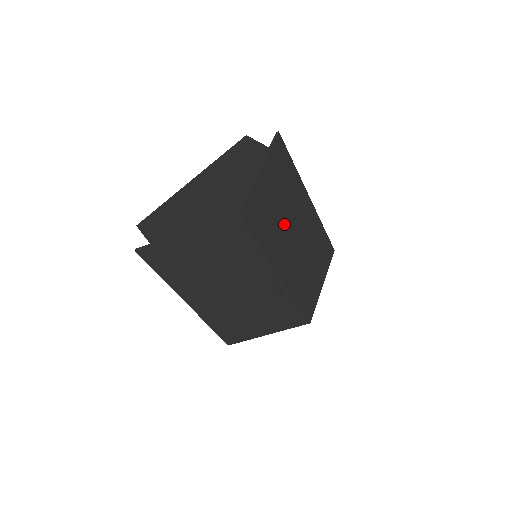
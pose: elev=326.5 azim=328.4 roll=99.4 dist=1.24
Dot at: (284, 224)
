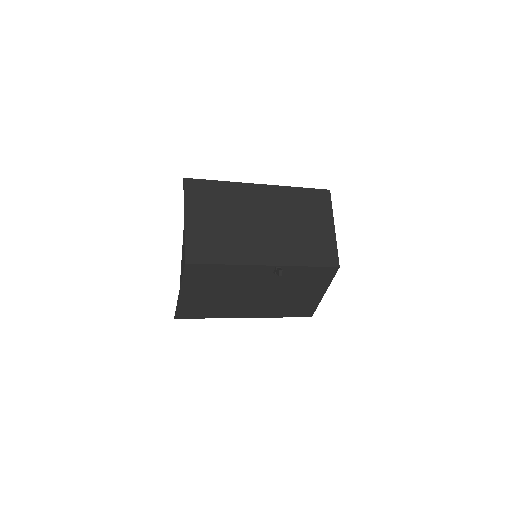
Dot at: (242, 228)
